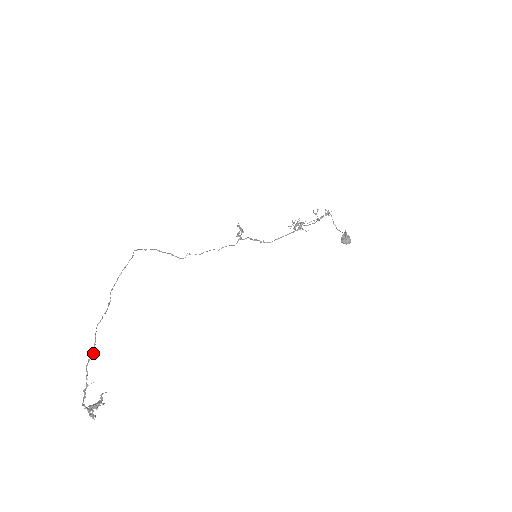
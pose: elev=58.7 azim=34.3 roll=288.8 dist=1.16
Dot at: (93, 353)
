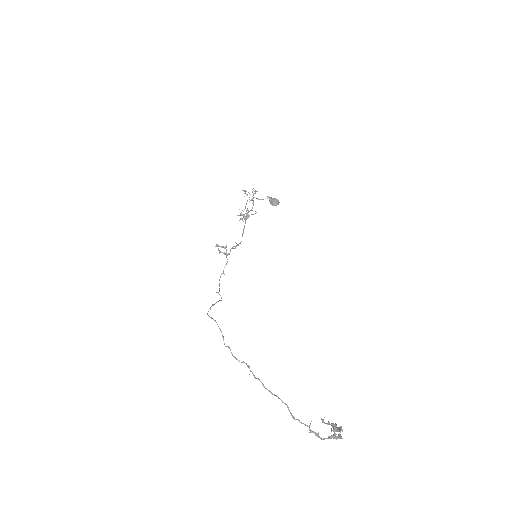
Dot at: occluded
